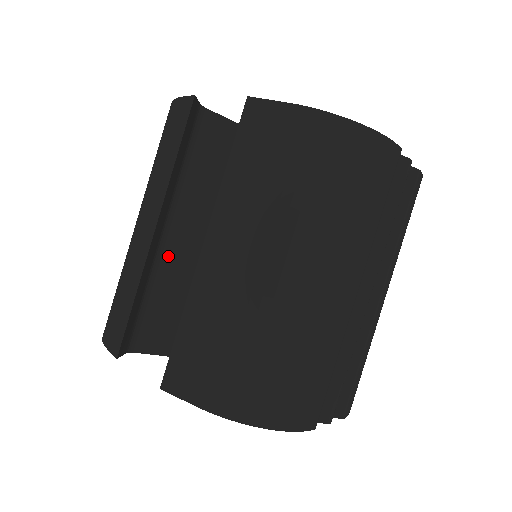
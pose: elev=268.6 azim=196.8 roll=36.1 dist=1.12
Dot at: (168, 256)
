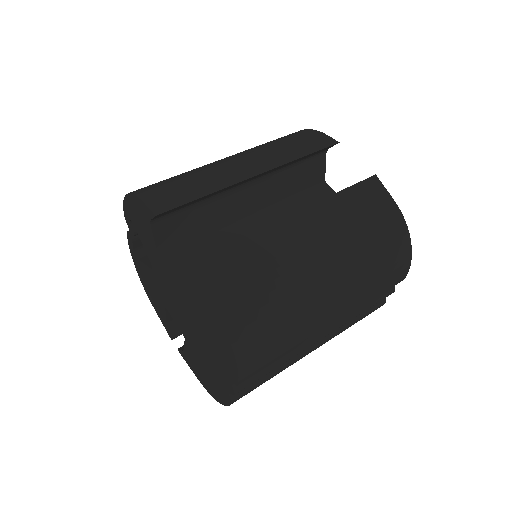
Dot at: (231, 197)
